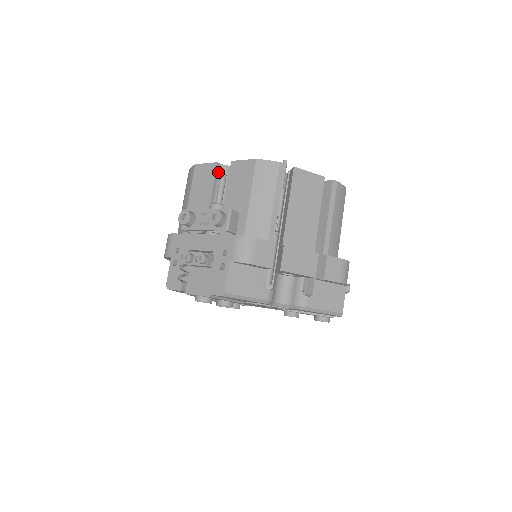
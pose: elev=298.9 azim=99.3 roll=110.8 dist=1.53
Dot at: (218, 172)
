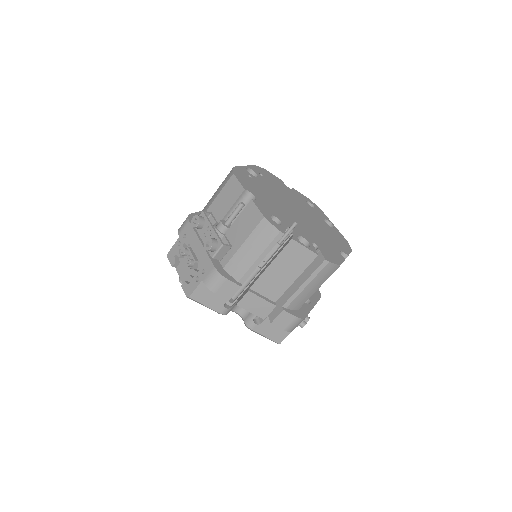
Dot at: (242, 196)
